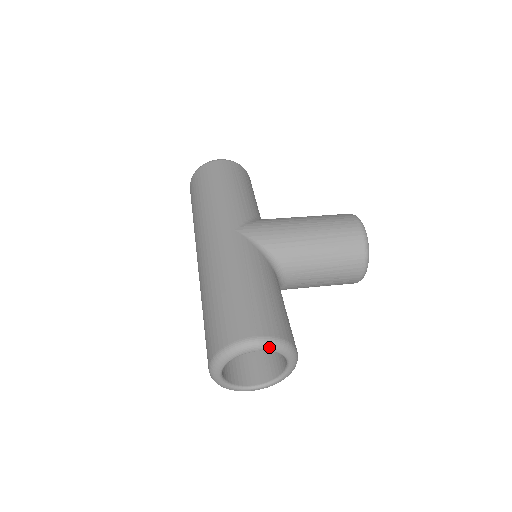
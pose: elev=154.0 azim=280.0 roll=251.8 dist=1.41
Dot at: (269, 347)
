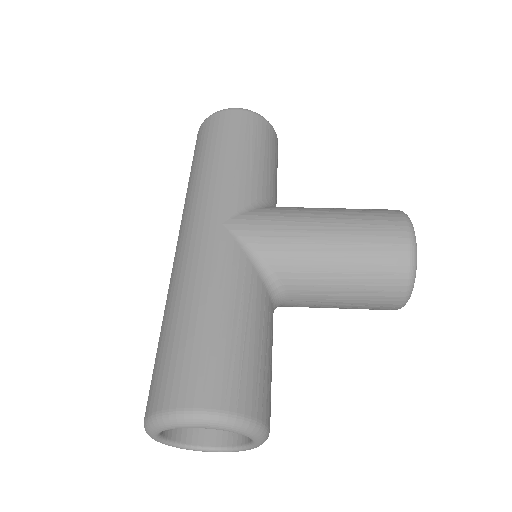
Dot at: (217, 426)
